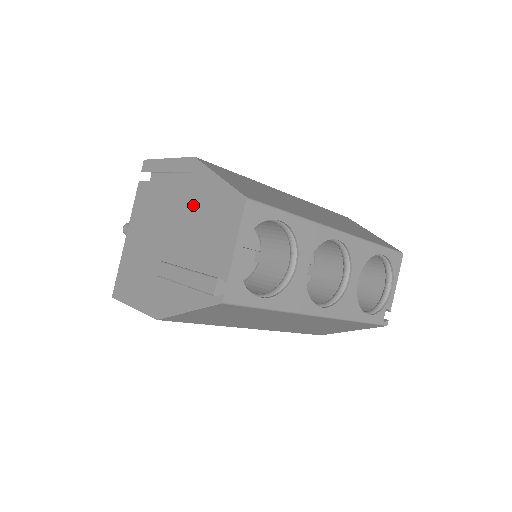
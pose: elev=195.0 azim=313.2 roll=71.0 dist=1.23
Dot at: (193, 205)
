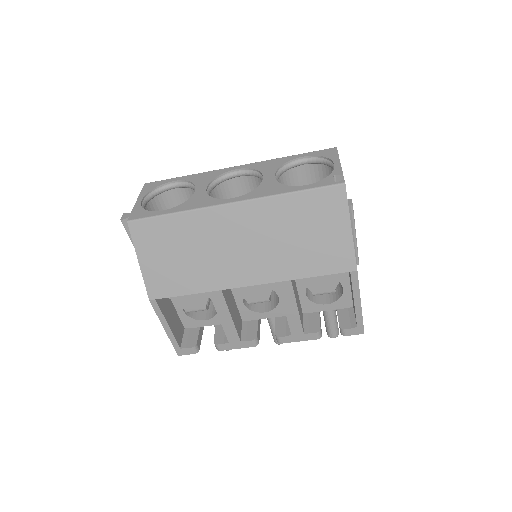
Dot at: occluded
